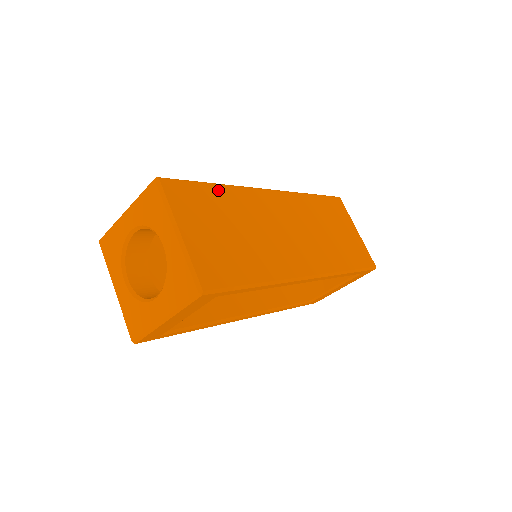
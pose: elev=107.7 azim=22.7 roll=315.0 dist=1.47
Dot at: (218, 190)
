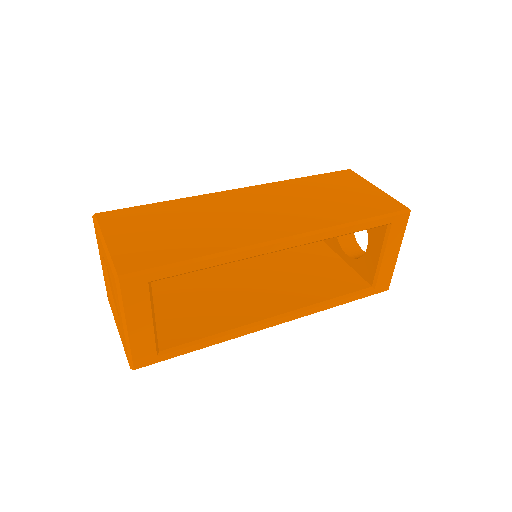
Dot at: (164, 205)
